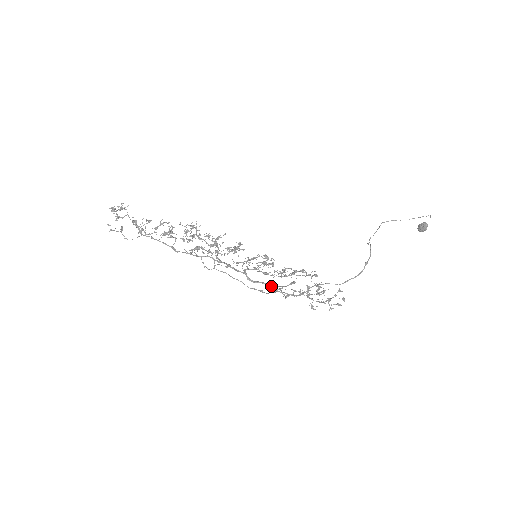
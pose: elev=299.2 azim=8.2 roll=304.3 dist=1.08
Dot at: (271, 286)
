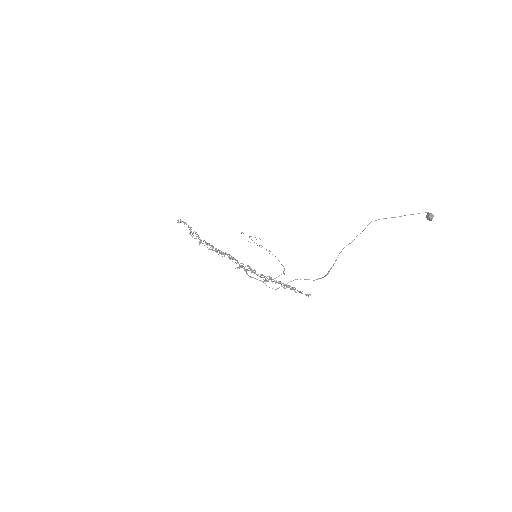
Dot at: occluded
